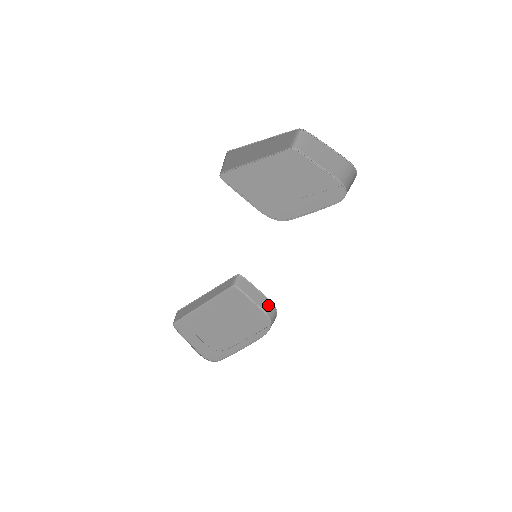
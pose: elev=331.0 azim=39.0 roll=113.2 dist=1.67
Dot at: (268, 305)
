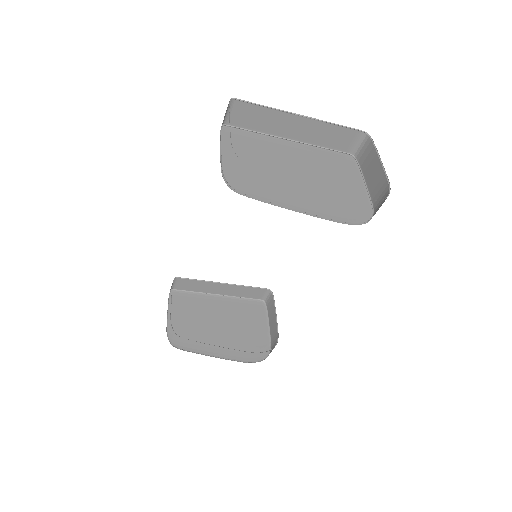
Dot at: (275, 337)
